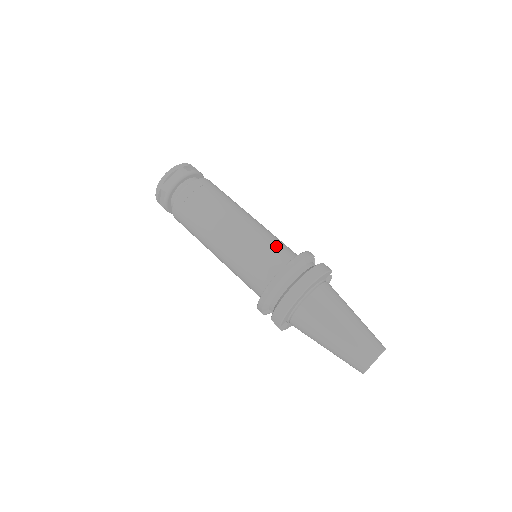
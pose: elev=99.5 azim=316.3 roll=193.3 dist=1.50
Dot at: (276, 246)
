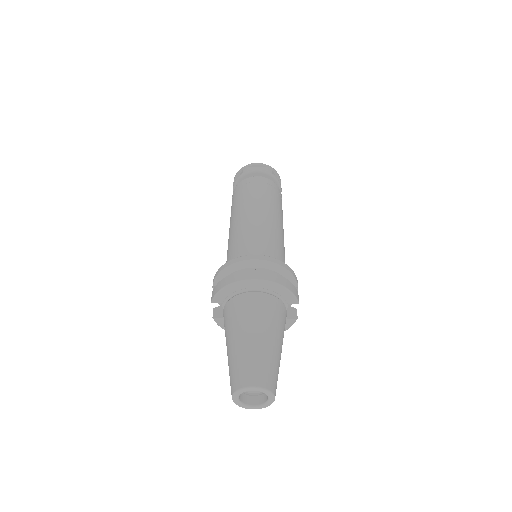
Dot at: (275, 250)
